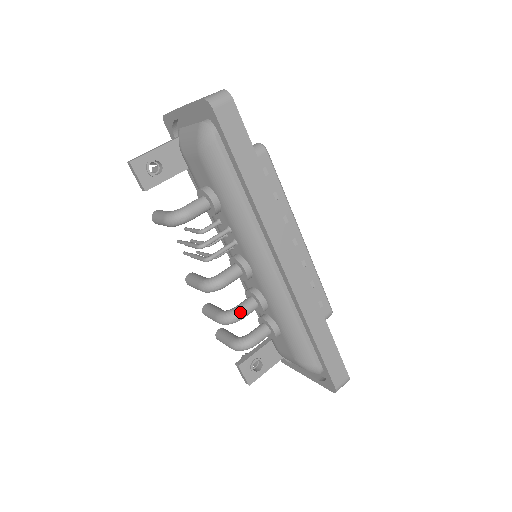
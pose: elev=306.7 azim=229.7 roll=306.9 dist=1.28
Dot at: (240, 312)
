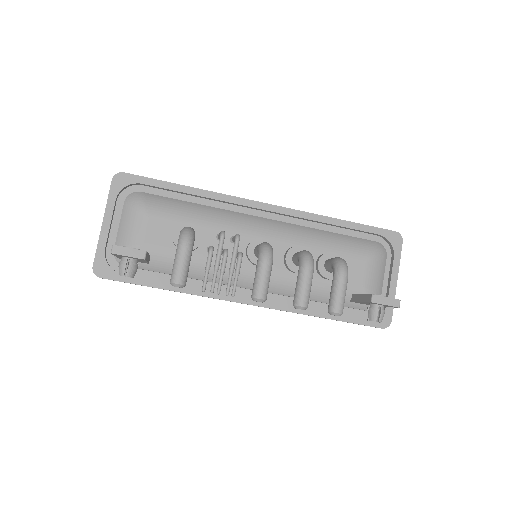
Dot at: (302, 251)
